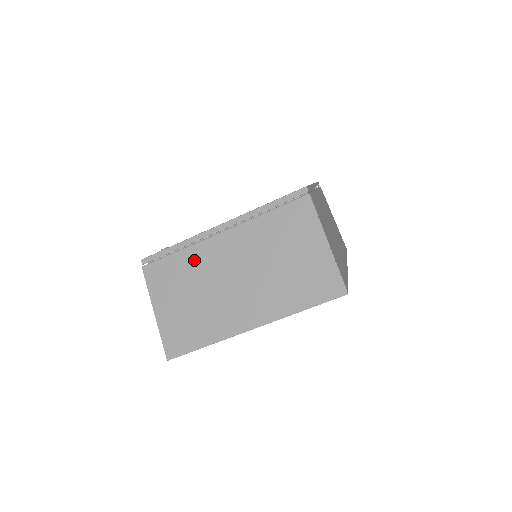
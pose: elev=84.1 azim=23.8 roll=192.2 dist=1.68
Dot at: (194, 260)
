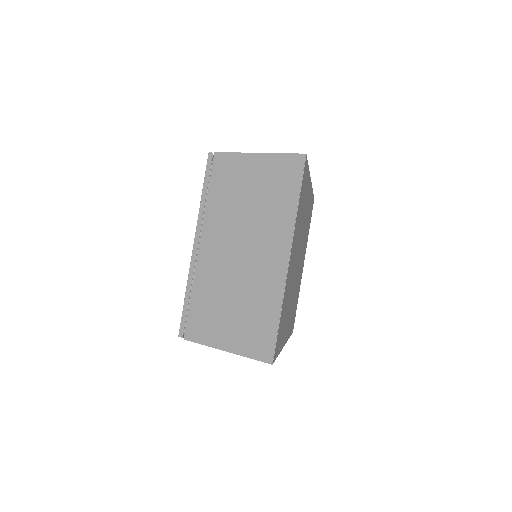
Dot at: (206, 283)
